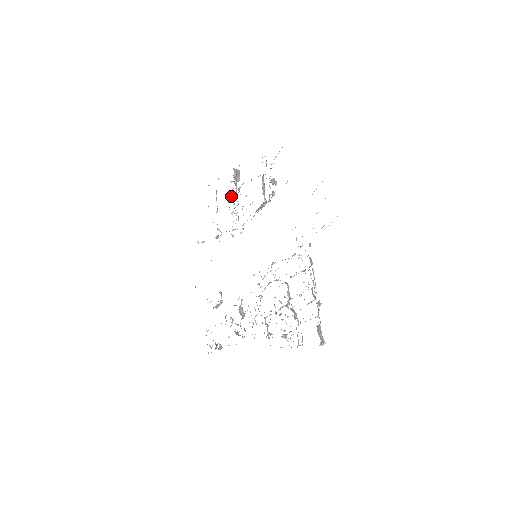
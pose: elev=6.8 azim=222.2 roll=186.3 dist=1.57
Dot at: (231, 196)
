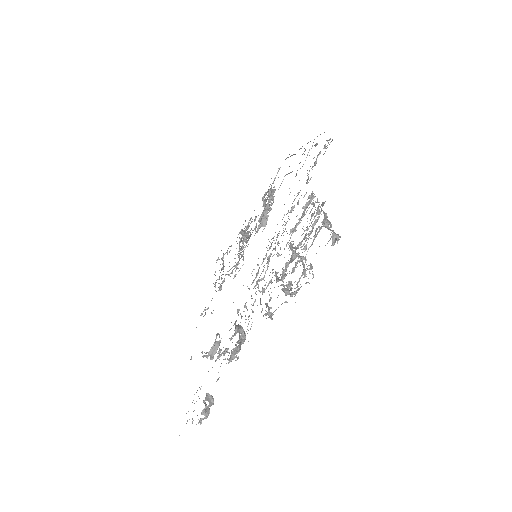
Dot at: occluded
